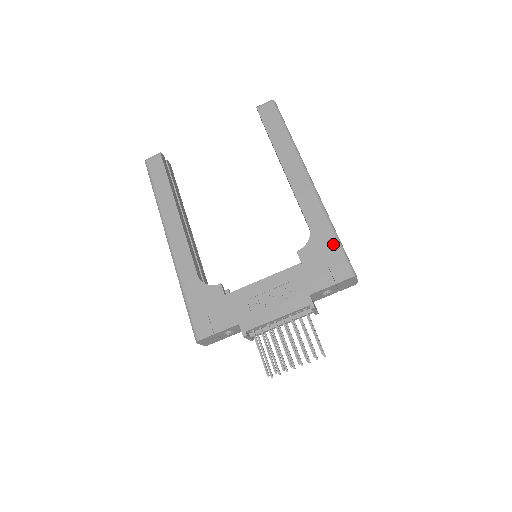
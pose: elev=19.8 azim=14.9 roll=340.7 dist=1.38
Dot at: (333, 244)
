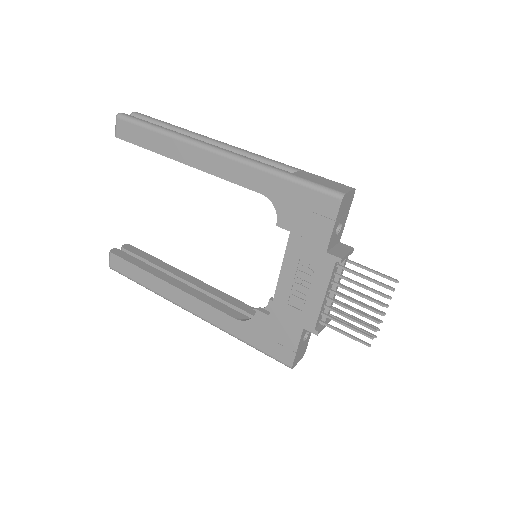
Dot at: (295, 188)
